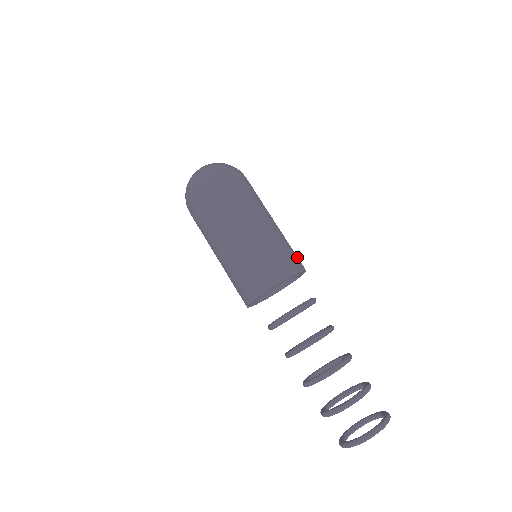
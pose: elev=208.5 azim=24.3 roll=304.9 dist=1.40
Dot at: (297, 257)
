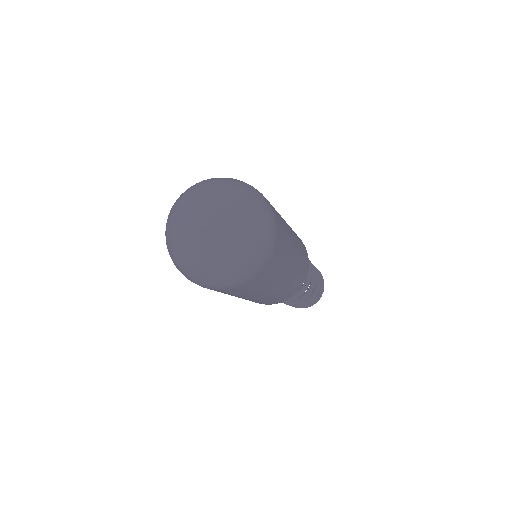
Dot at: occluded
